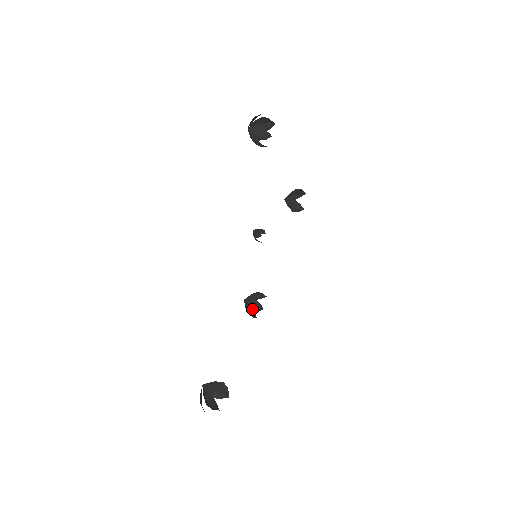
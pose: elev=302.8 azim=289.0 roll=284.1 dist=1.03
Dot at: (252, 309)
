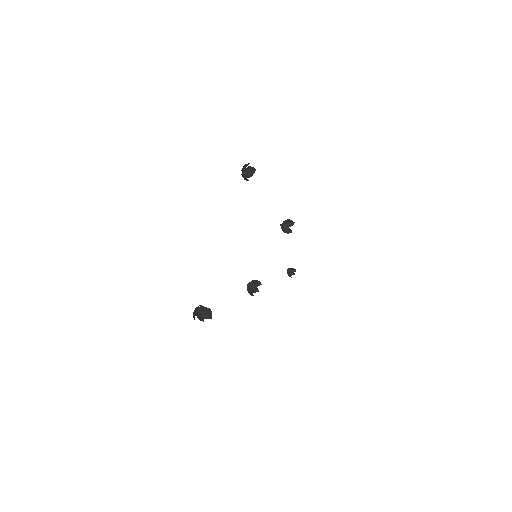
Dot at: (252, 291)
